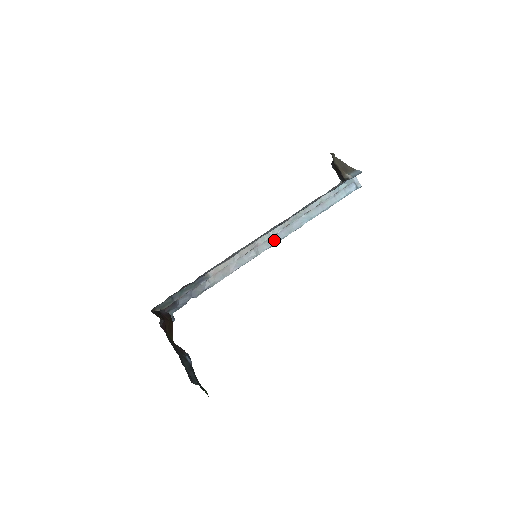
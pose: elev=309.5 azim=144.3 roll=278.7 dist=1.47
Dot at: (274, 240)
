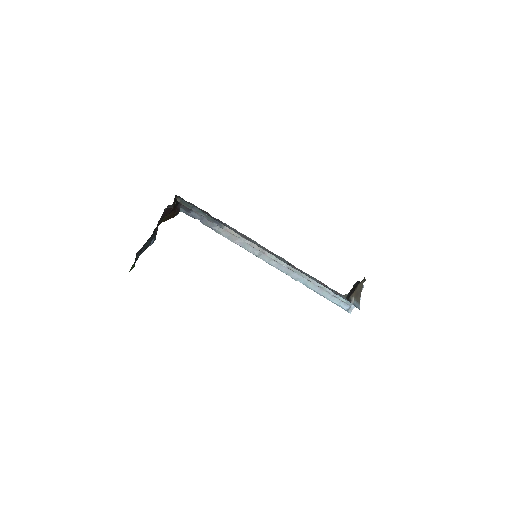
Dot at: (275, 264)
